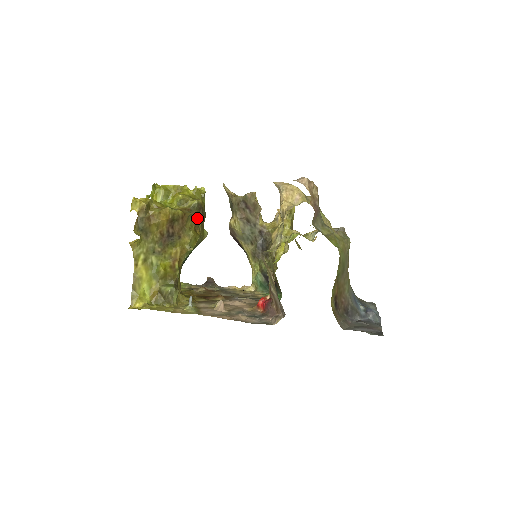
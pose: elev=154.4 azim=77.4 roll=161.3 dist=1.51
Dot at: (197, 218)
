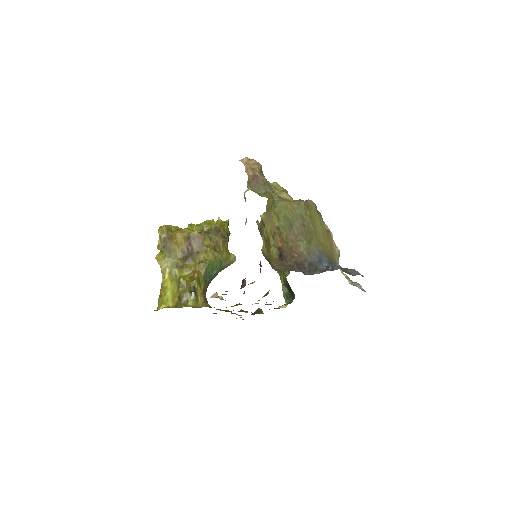
Dot at: (216, 239)
